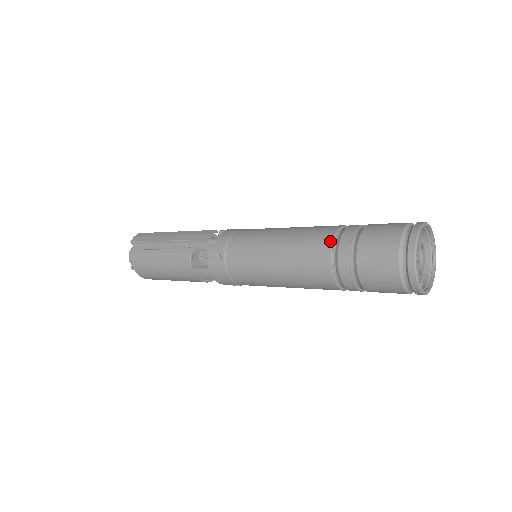
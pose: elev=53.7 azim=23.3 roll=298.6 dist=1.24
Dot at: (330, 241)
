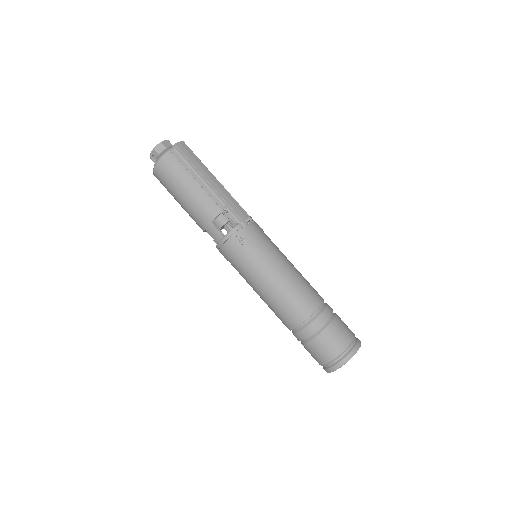
Dot at: (316, 308)
